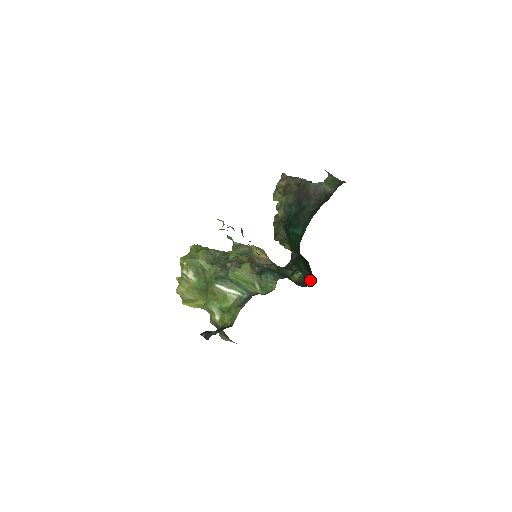
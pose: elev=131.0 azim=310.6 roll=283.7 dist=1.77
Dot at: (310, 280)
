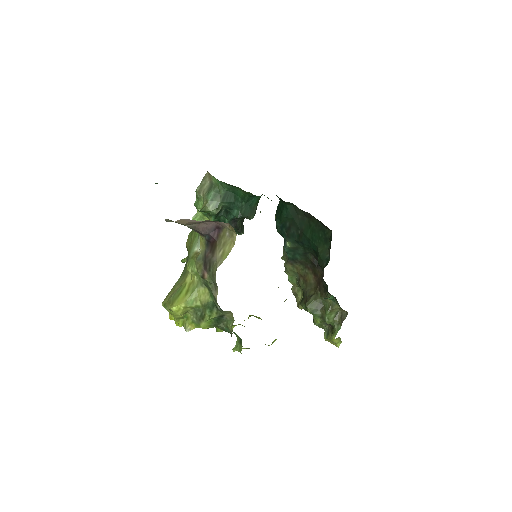
Dot at: (331, 239)
